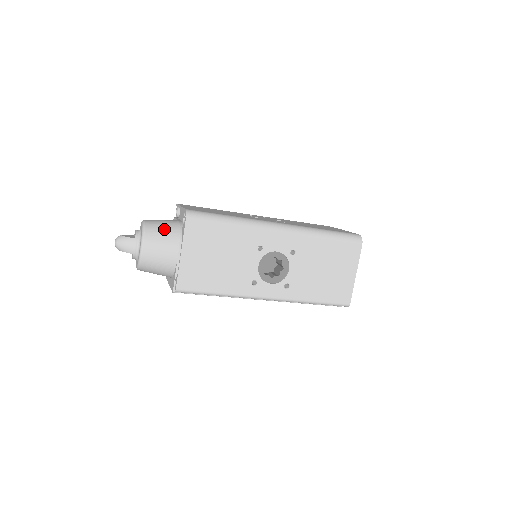
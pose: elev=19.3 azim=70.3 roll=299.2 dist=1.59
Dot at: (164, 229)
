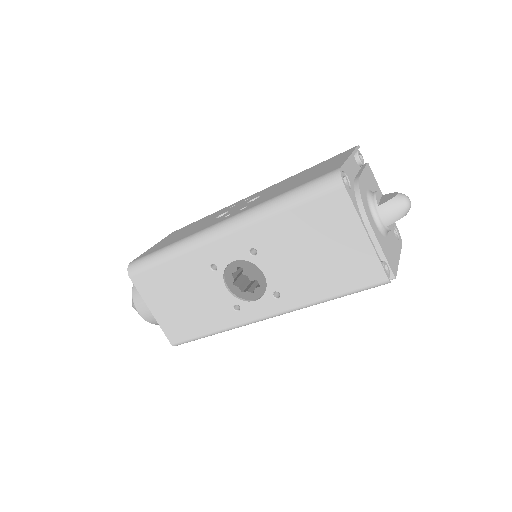
Dot at: occluded
